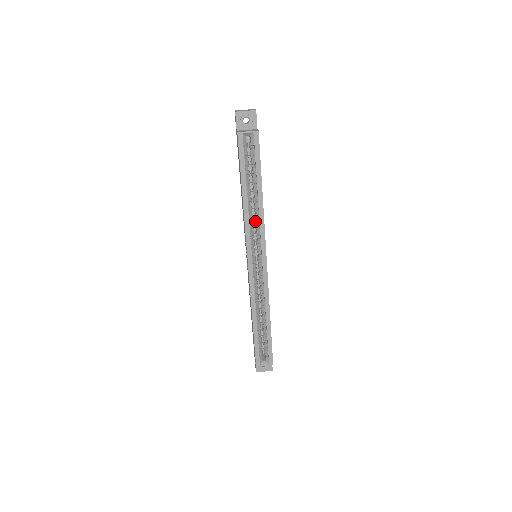
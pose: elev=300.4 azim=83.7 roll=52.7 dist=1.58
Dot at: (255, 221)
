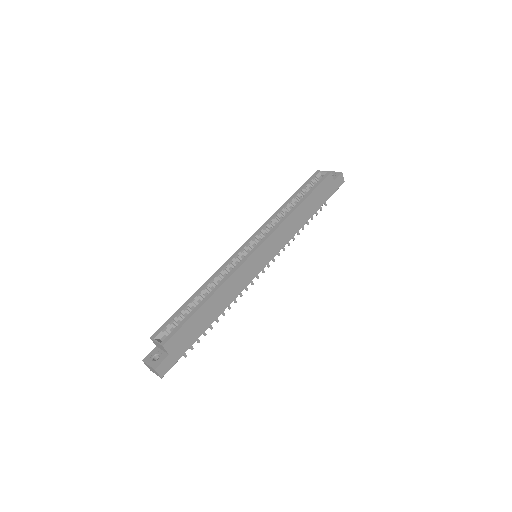
Dot at: occluded
